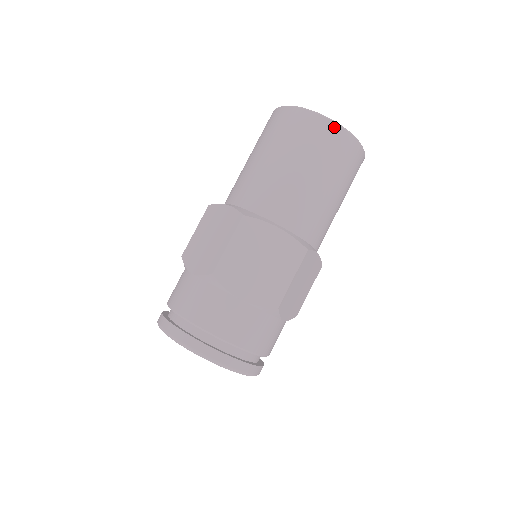
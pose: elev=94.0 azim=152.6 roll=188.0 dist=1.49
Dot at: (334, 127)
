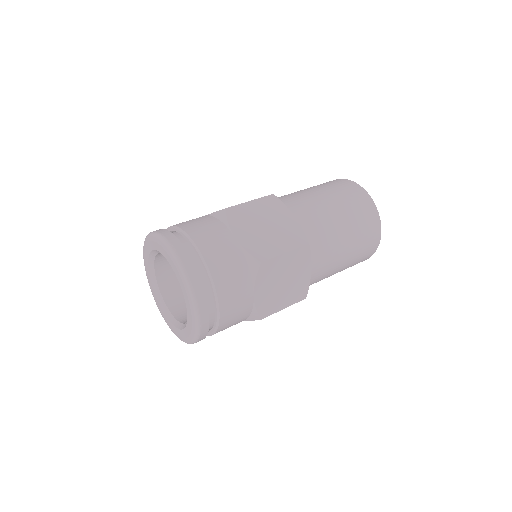
Dot at: (367, 196)
